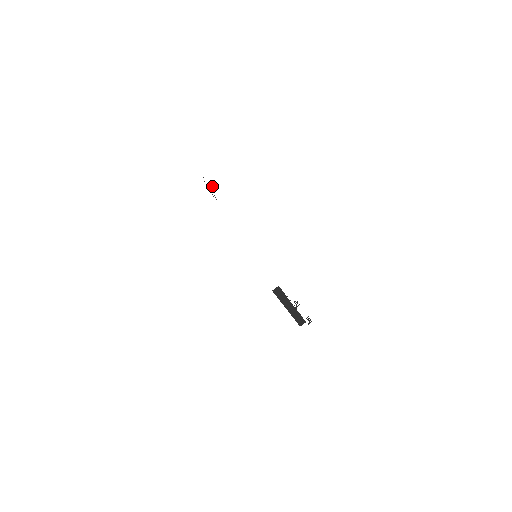
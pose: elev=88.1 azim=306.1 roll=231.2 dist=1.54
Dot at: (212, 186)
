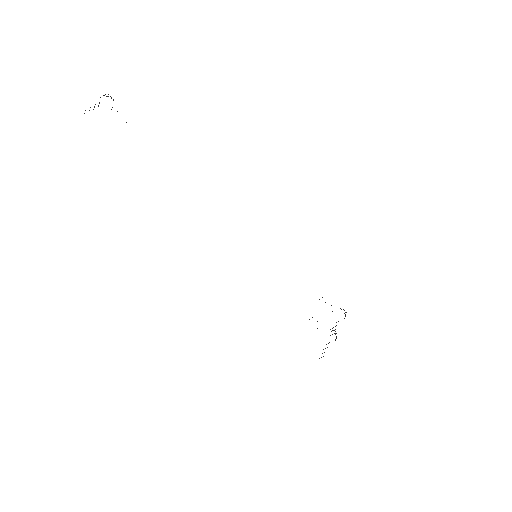
Dot at: (100, 97)
